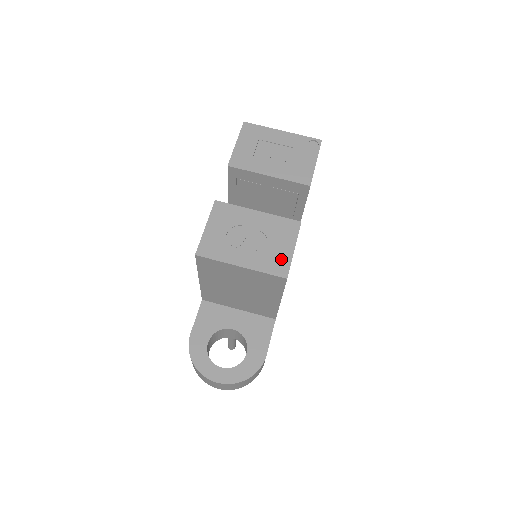
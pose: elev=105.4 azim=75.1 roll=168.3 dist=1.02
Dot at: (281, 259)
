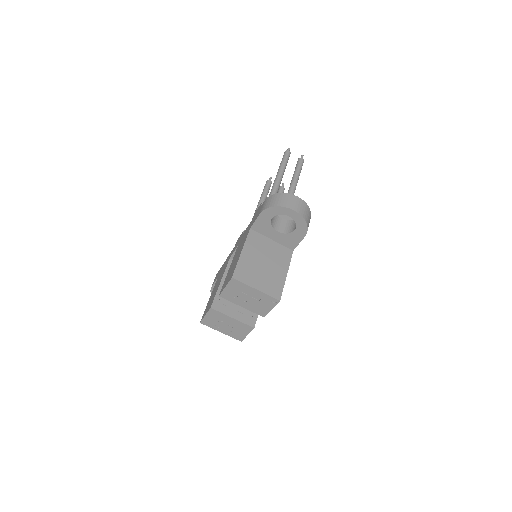
Dot at: (240, 336)
